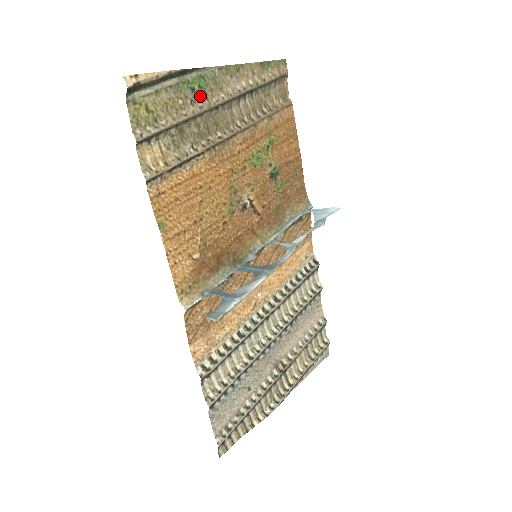
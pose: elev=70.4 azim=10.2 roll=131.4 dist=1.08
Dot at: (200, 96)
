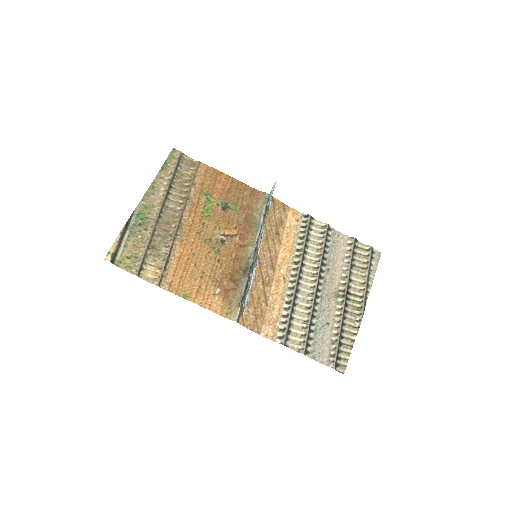
Dot at: (146, 222)
